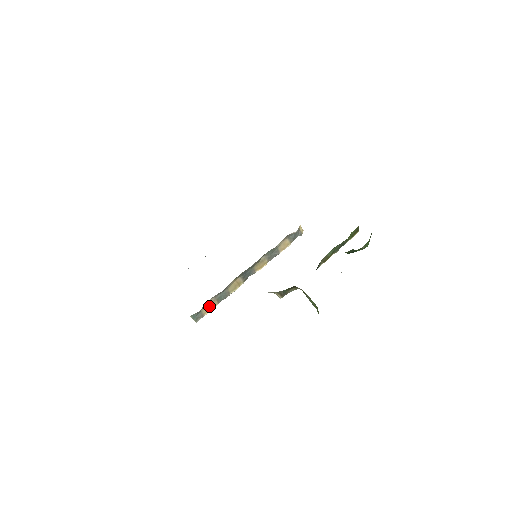
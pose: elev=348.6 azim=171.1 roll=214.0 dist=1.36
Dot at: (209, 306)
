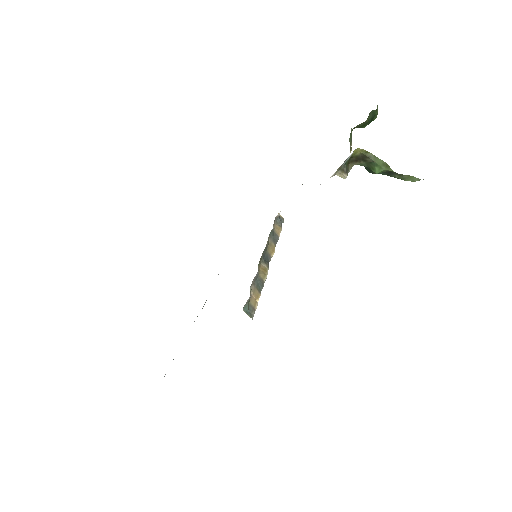
Dot at: (253, 297)
